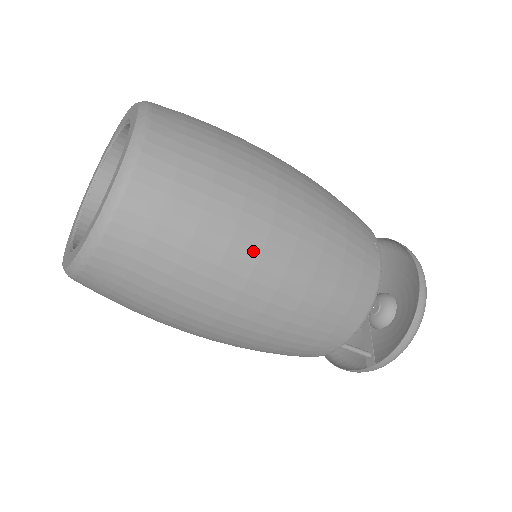
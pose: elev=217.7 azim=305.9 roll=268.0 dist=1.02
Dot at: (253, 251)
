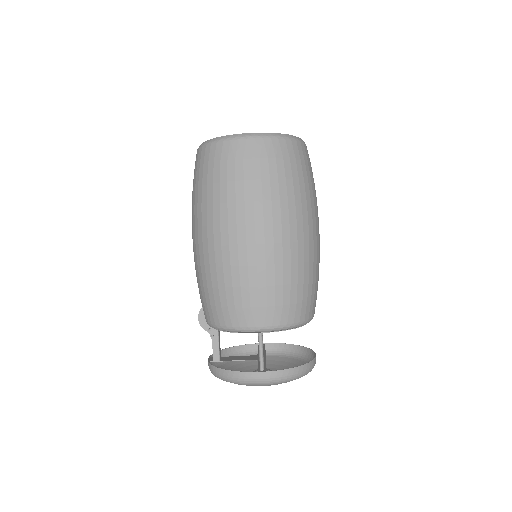
Dot at: (307, 216)
